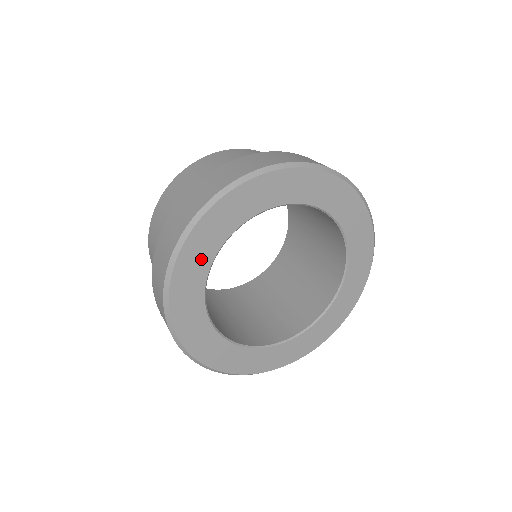
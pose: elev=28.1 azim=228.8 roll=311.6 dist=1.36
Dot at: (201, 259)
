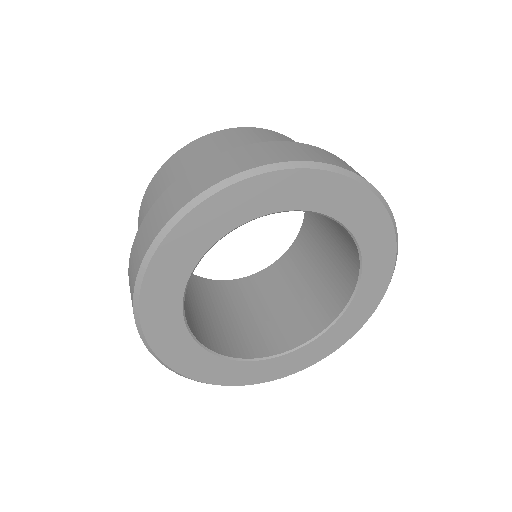
Dot at: (181, 263)
